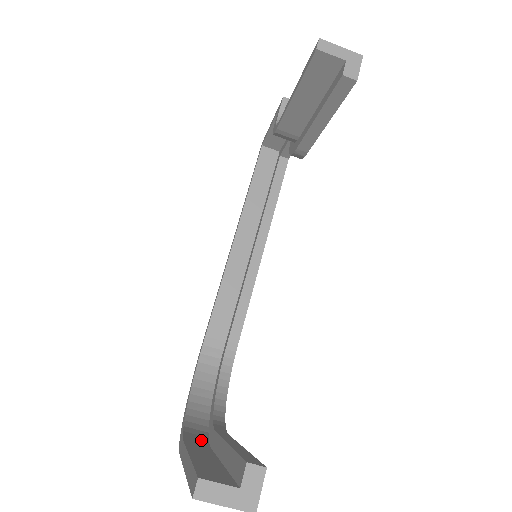
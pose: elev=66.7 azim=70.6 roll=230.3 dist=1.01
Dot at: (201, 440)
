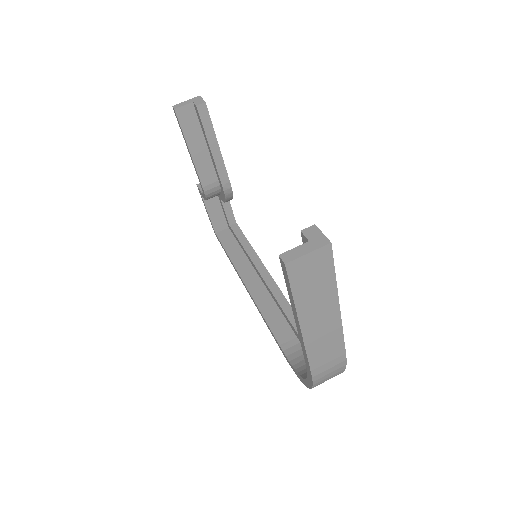
Dot at: occluded
